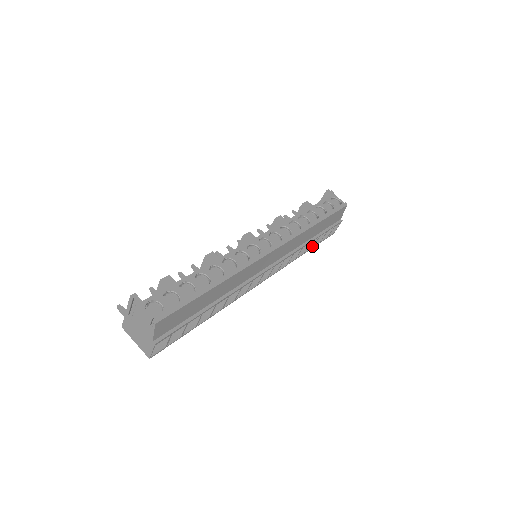
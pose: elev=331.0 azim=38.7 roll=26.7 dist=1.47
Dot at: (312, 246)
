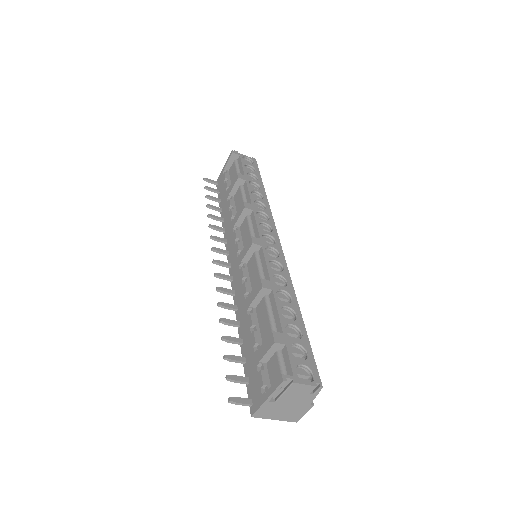
Dot at: occluded
